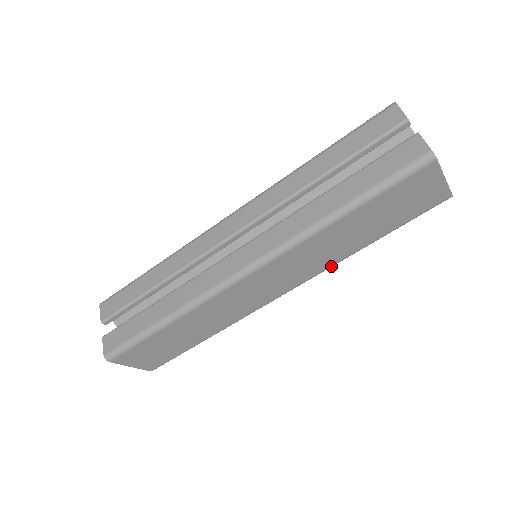
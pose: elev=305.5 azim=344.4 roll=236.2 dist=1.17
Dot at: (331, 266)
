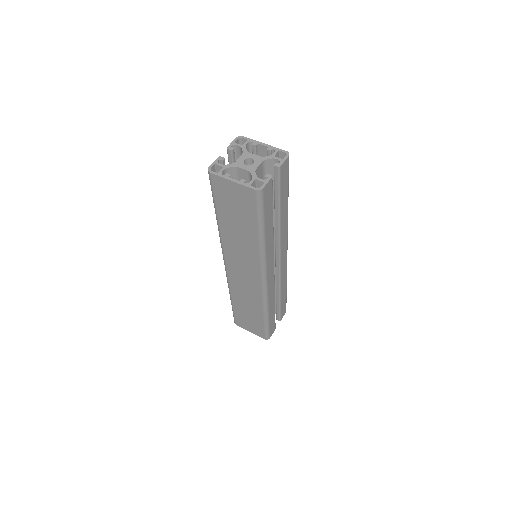
Dot at: (260, 257)
